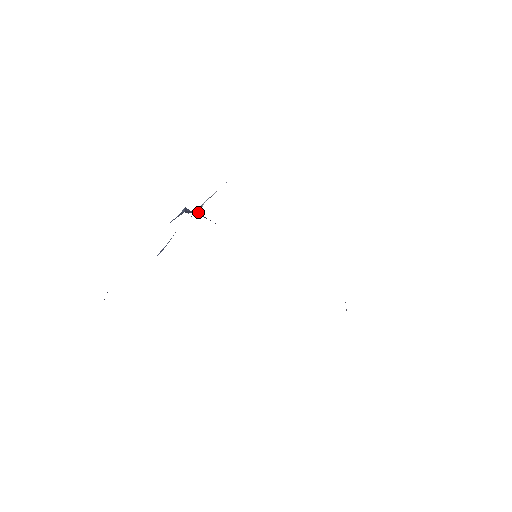
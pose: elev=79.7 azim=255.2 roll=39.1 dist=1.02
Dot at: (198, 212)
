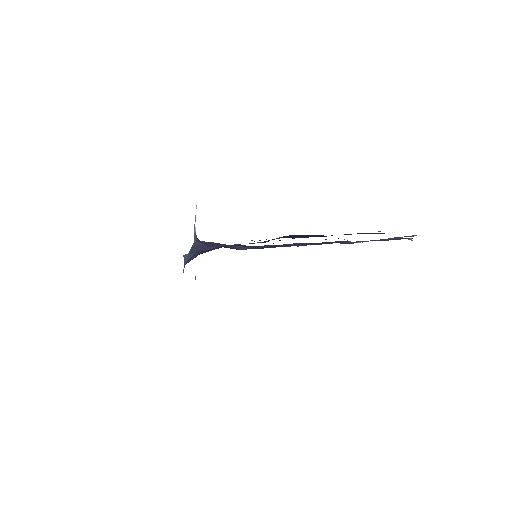
Dot at: (196, 238)
